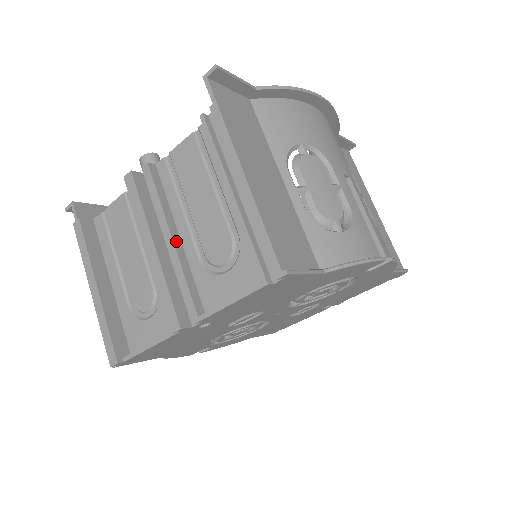
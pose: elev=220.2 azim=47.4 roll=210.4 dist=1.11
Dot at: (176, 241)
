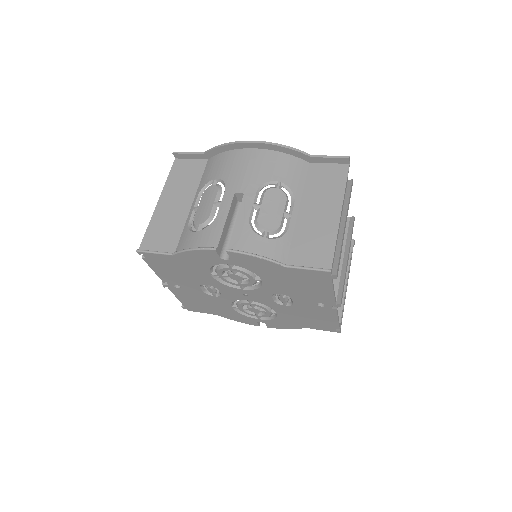
Dot at: occluded
